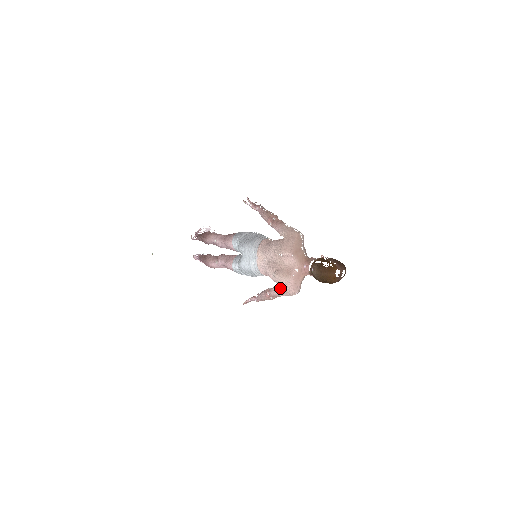
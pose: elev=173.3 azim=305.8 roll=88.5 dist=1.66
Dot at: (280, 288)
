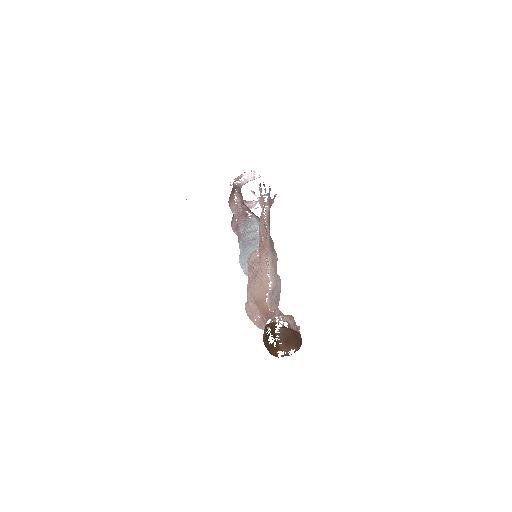
Dot at: occluded
